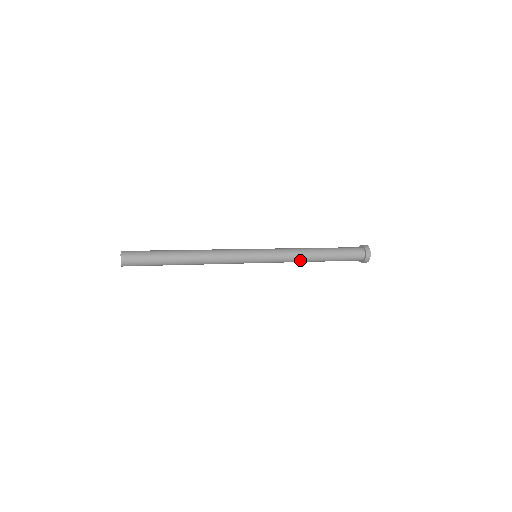
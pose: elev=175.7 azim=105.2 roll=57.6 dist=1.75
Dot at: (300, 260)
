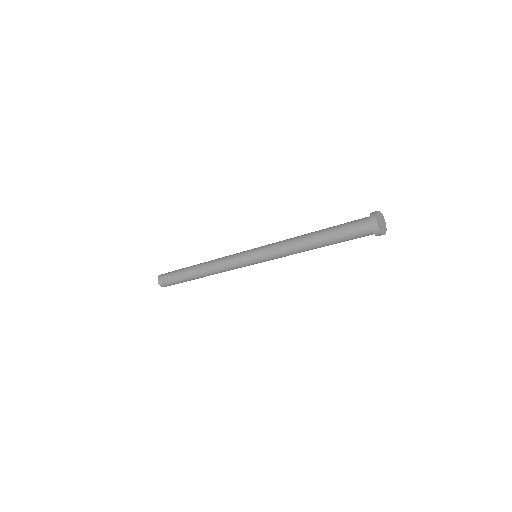
Dot at: (293, 242)
